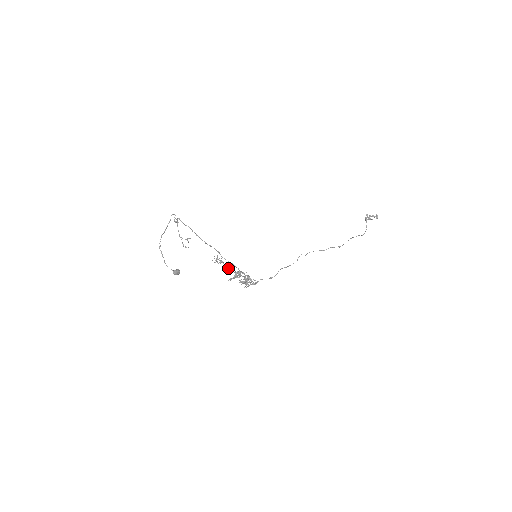
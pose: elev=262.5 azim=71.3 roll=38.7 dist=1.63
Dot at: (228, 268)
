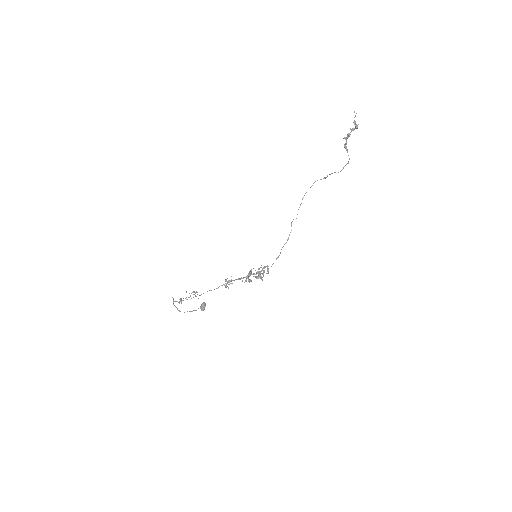
Dot at: (240, 279)
